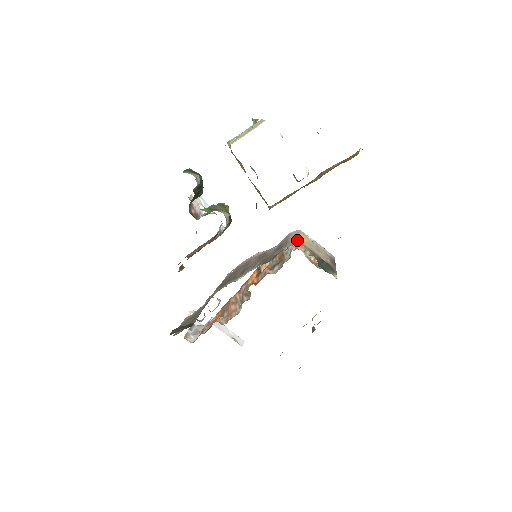
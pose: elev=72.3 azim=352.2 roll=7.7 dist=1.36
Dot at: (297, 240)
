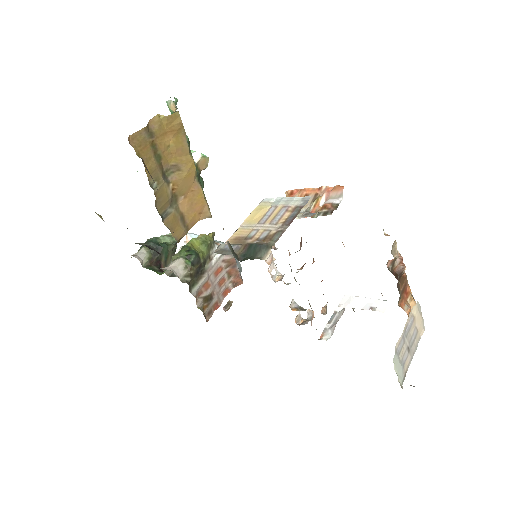
Dot at: (231, 236)
